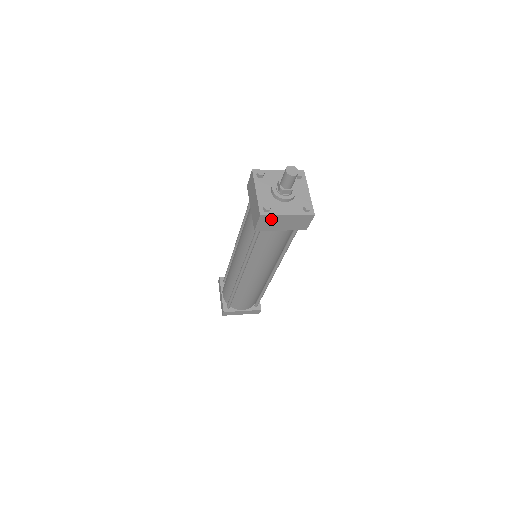
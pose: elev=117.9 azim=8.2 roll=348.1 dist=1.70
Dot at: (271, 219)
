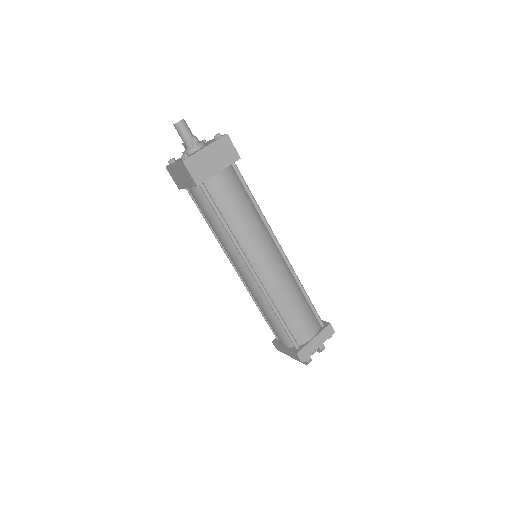
Dot at: (196, 161)
